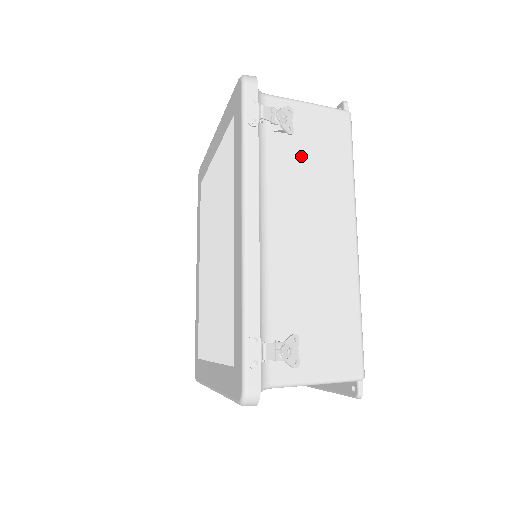
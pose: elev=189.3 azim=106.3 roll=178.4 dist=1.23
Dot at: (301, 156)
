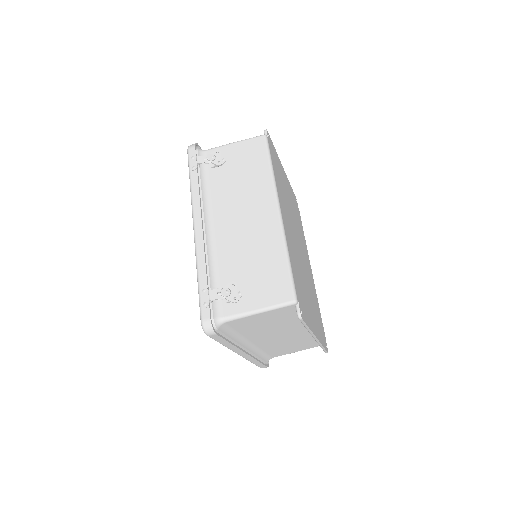
Dot at: (232, 175)
